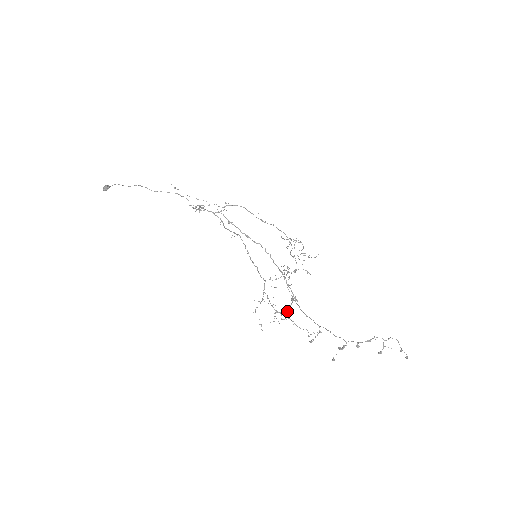
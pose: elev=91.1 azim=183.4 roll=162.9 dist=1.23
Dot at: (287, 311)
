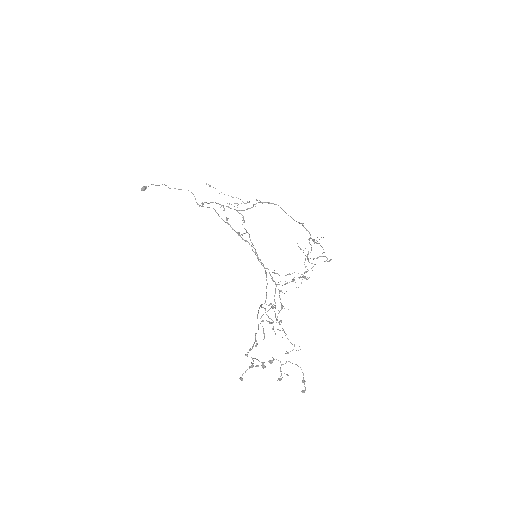
Dot at: (279, 321)
